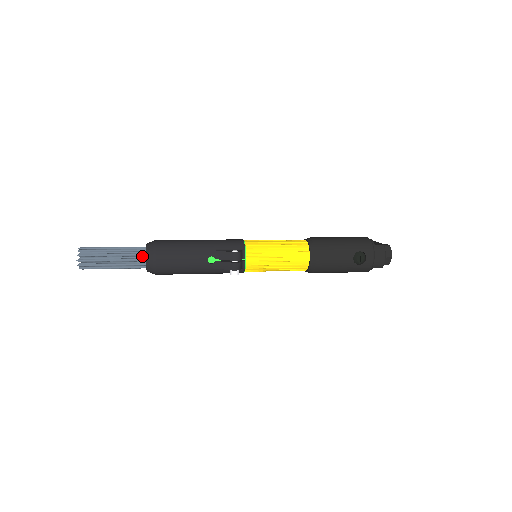
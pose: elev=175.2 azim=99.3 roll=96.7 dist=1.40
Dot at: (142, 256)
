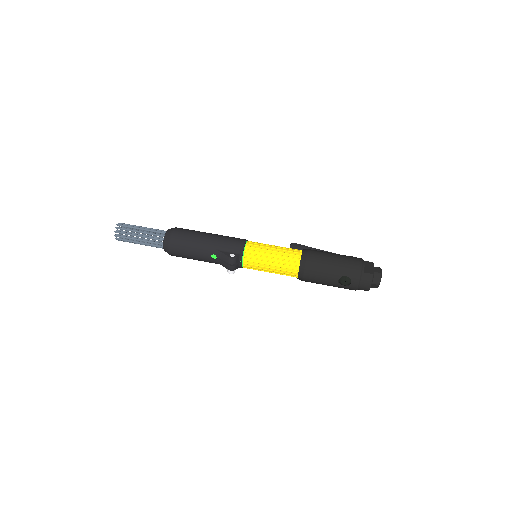
Dot at: occluded
